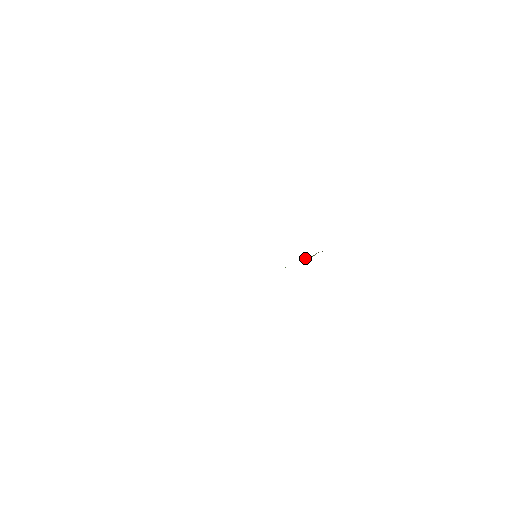
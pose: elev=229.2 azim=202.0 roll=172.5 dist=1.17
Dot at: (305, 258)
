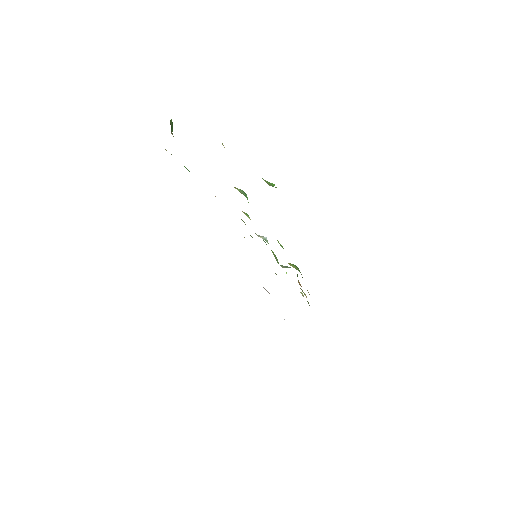
Dot at: (286, 267)
